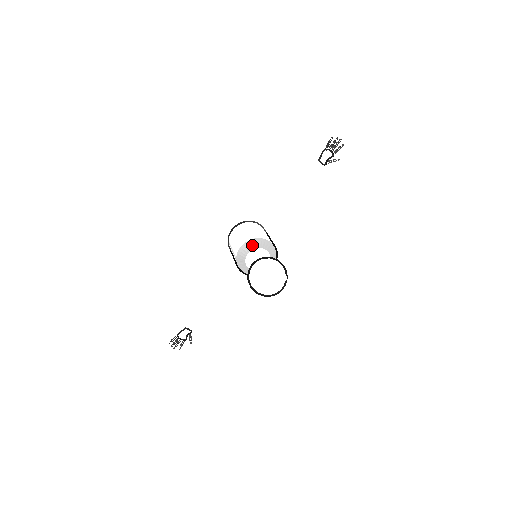
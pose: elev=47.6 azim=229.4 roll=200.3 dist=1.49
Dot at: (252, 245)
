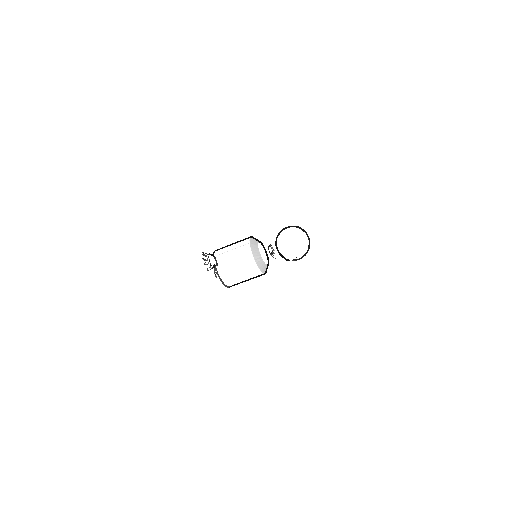
Dot at: occluded
